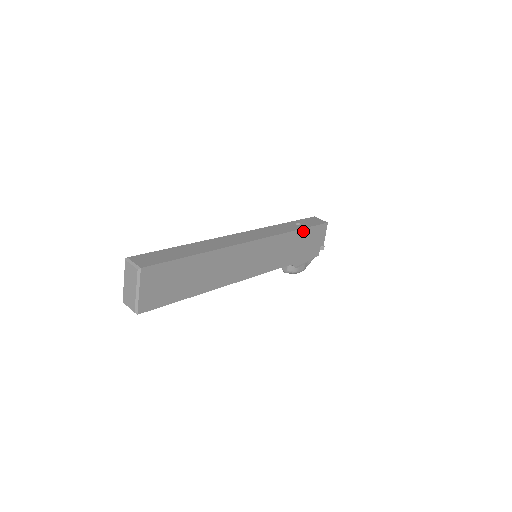
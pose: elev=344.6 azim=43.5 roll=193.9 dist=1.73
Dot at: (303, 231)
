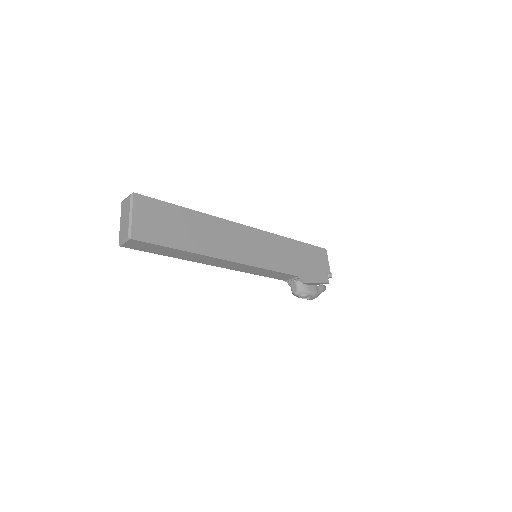
Dot at: (300, 244)
